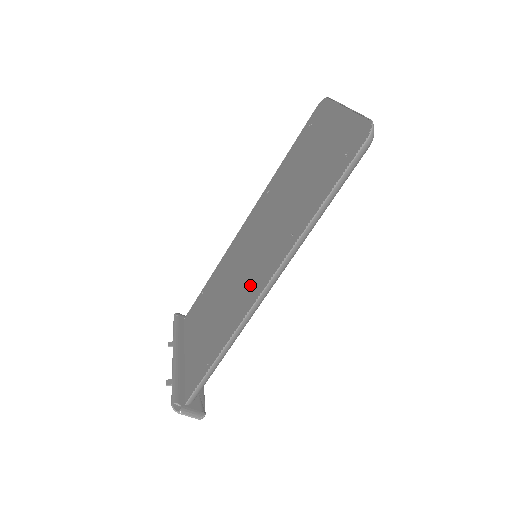
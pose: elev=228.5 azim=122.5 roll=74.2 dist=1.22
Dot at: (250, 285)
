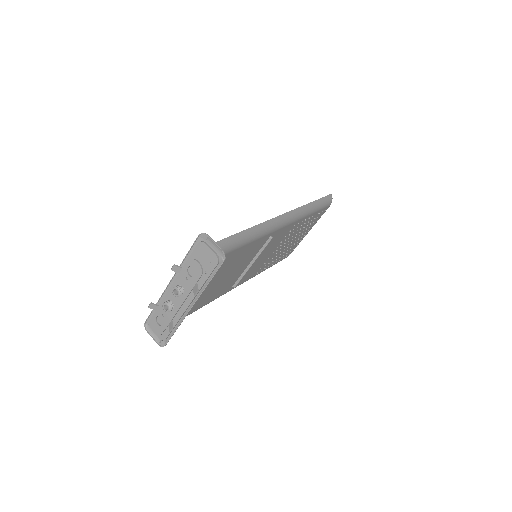
Dot at: occluded
